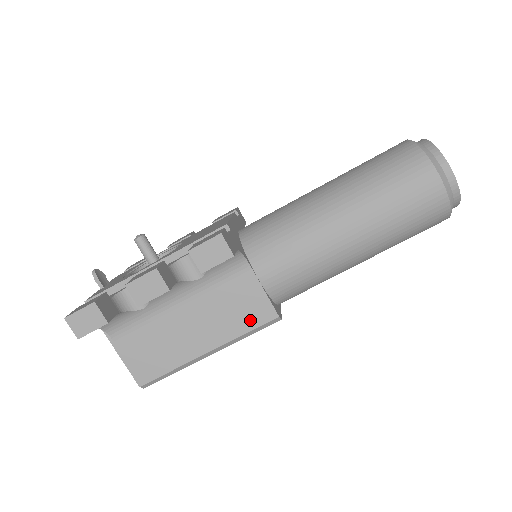
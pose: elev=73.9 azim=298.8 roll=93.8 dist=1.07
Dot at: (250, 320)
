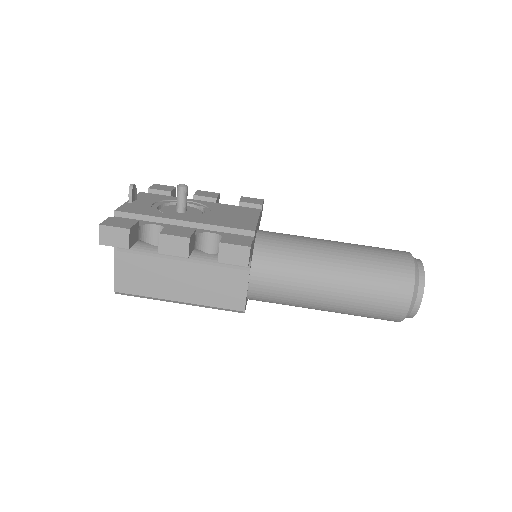
Dot at: (224, 301)
